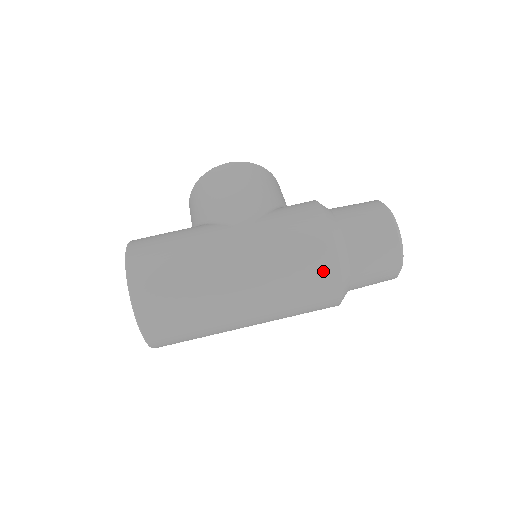
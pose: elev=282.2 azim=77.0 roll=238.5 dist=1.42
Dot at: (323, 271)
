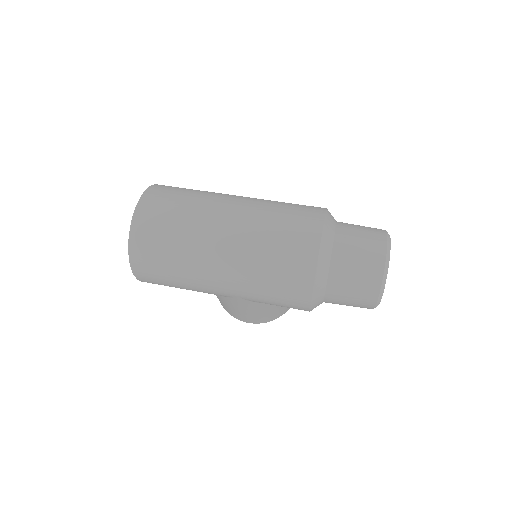
Dot at: (309, 213)
